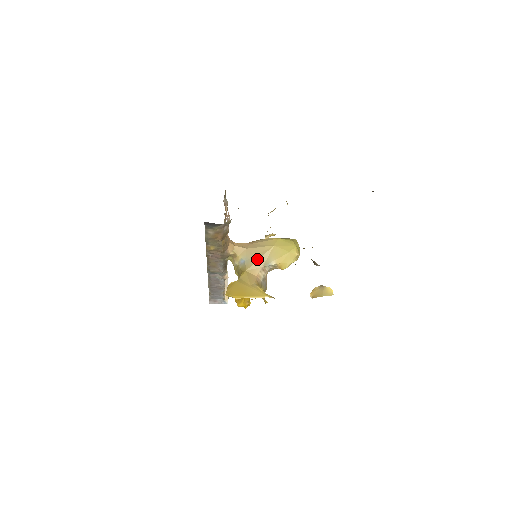
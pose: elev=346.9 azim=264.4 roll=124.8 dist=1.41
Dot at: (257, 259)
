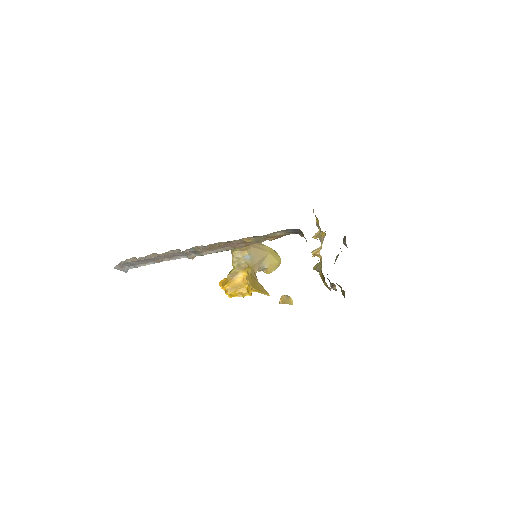
Dot at: (259, 259)
